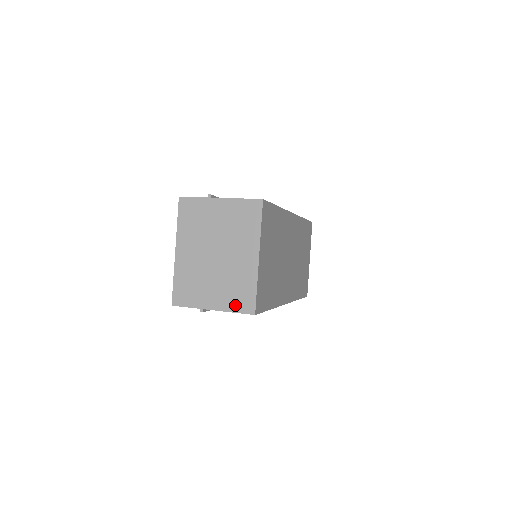
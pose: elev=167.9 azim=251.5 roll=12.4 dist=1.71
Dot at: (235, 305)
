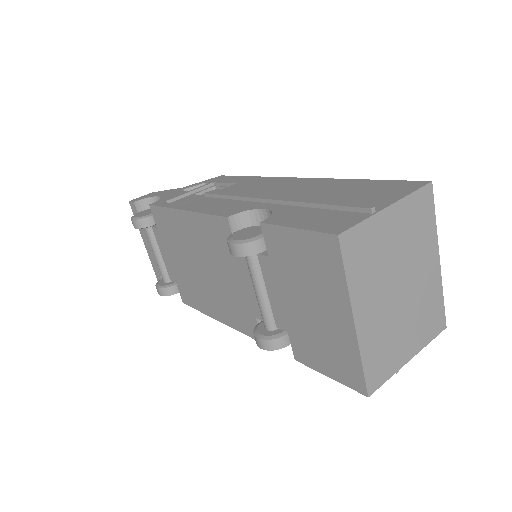
Dot at: (429, 333)
